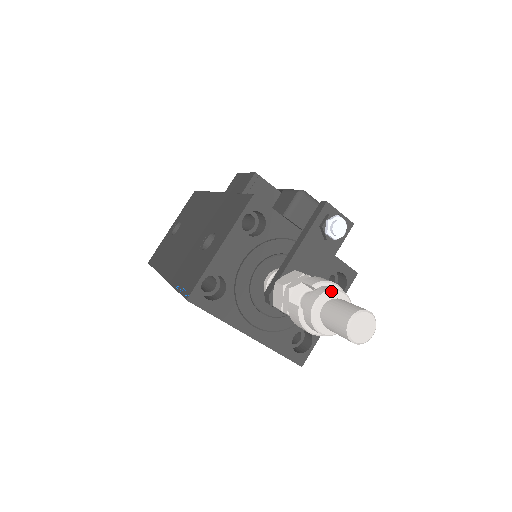
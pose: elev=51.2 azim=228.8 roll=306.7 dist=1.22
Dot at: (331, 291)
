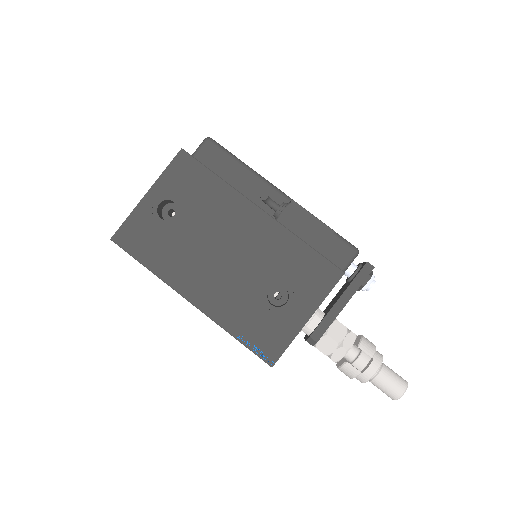
Dot at: occluded
